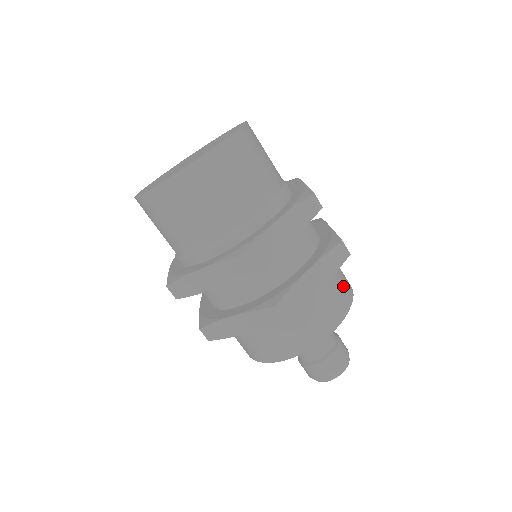
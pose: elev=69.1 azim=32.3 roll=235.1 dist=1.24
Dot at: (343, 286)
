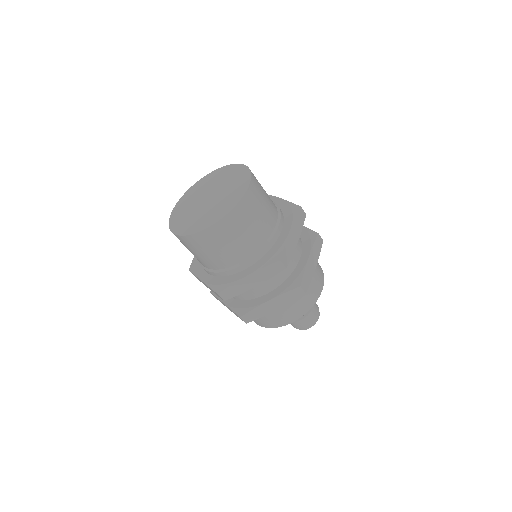
Dot at: (306, 298)
